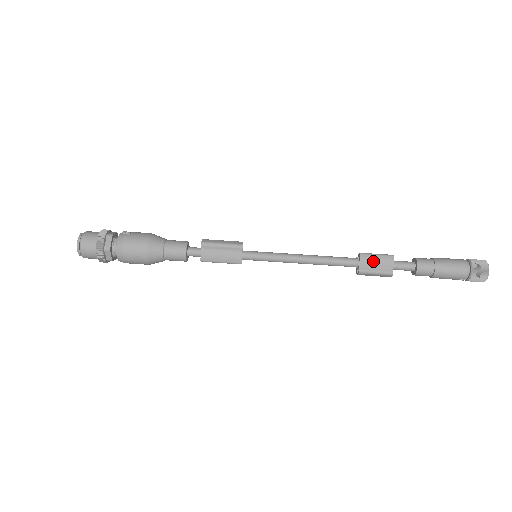
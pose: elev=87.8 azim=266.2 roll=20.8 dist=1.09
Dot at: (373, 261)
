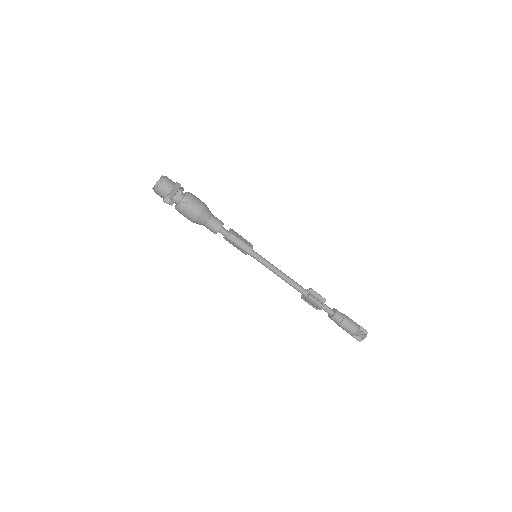
Dot at: (311, 302)
